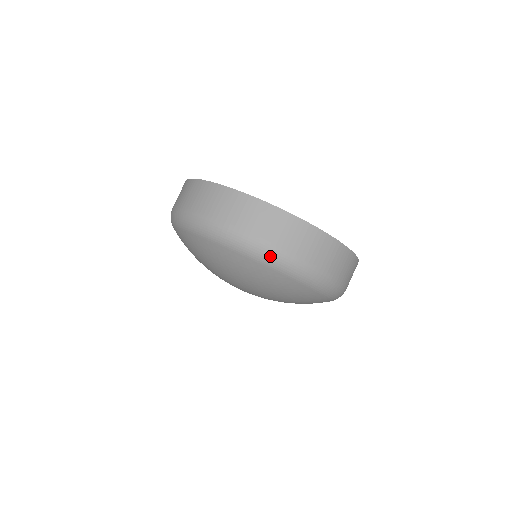
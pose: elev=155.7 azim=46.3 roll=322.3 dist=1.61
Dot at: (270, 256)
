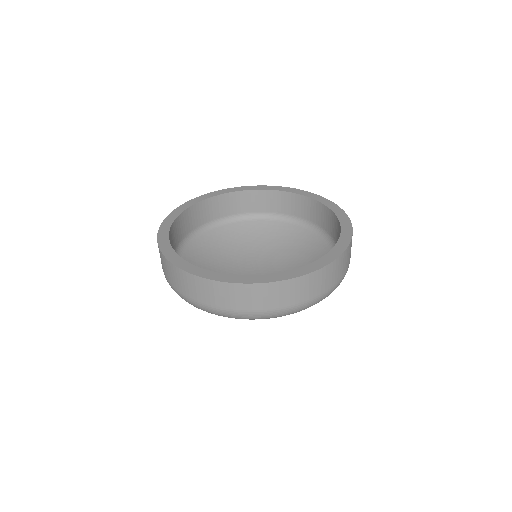
Dot at: occluded
